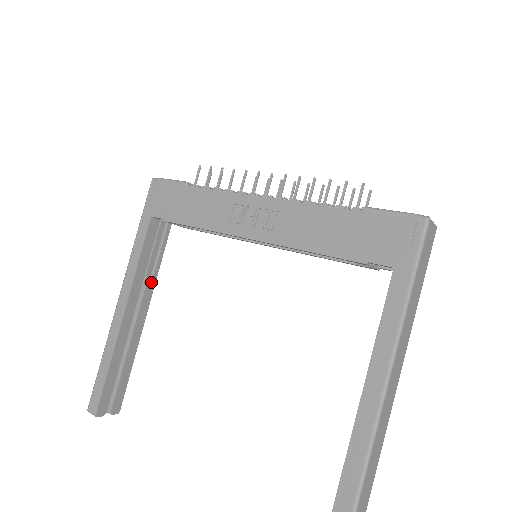
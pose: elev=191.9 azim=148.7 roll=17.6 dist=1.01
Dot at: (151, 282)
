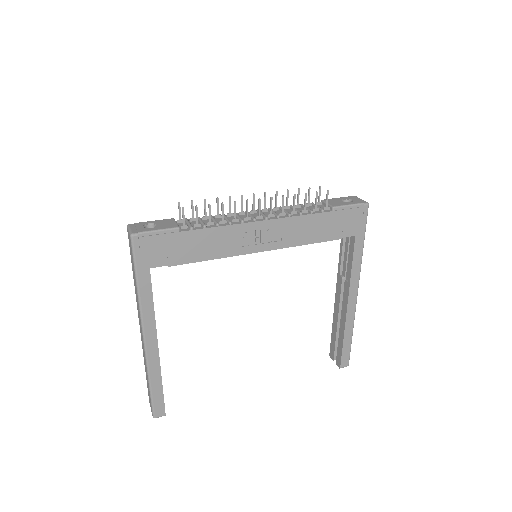
Dot at: occluded
